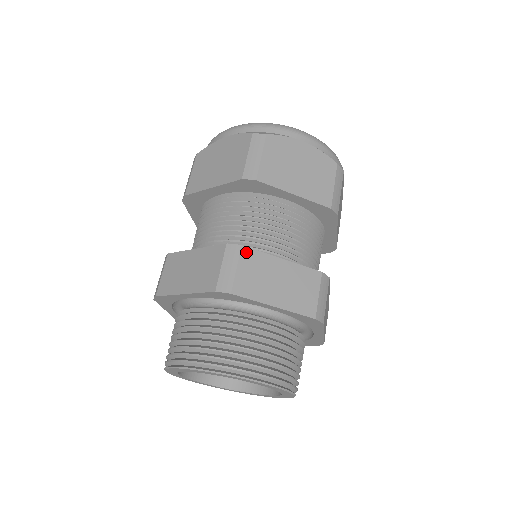
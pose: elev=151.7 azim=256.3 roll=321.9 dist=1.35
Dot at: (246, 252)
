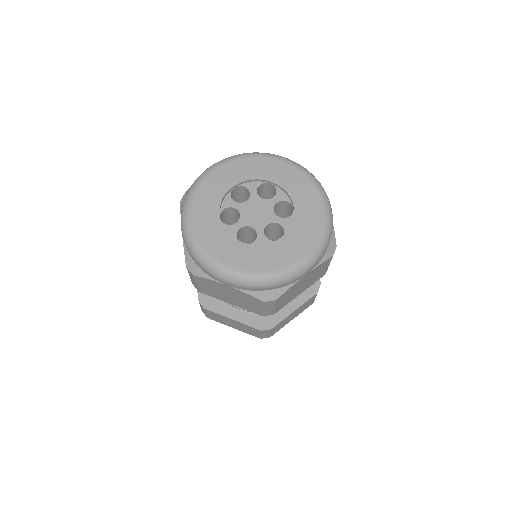
Dot at: (274, 328)
